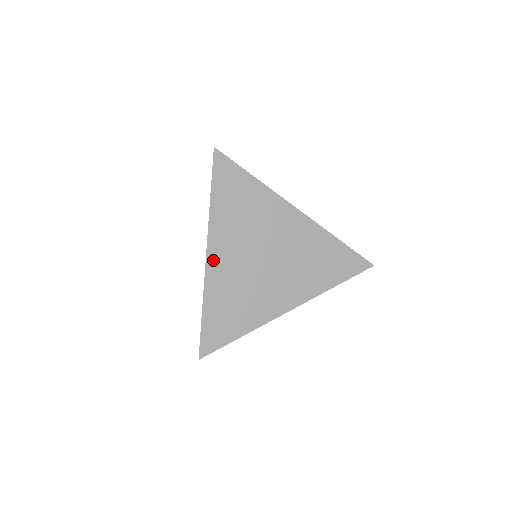
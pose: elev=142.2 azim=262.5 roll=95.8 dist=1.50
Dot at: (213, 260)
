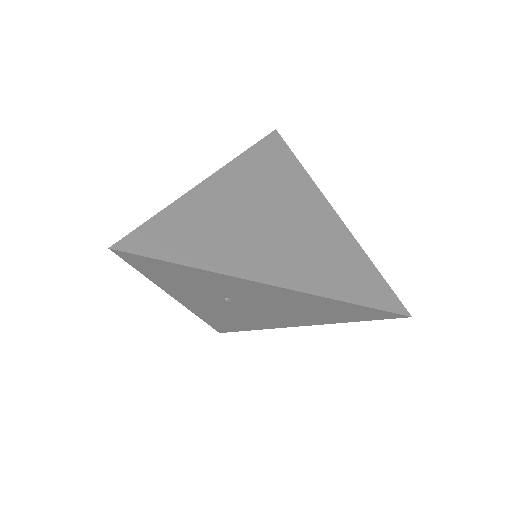
Dot at: (213, 185)
